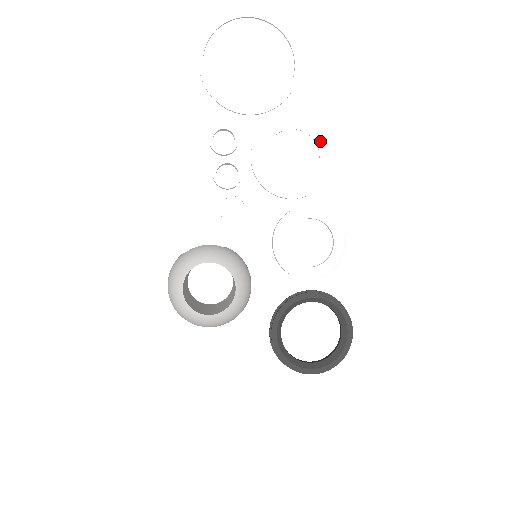
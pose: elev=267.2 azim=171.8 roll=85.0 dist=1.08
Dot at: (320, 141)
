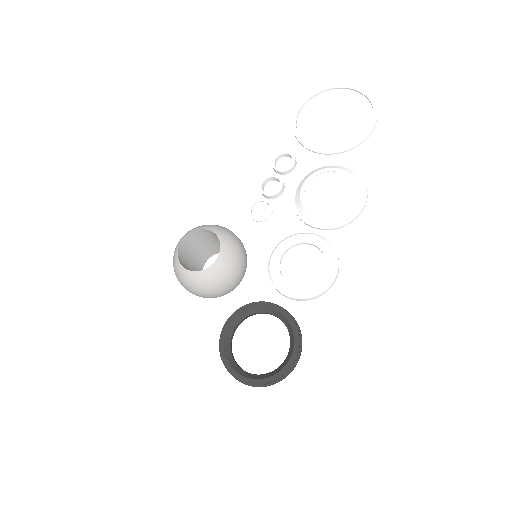
Dot at: (358, 190)
